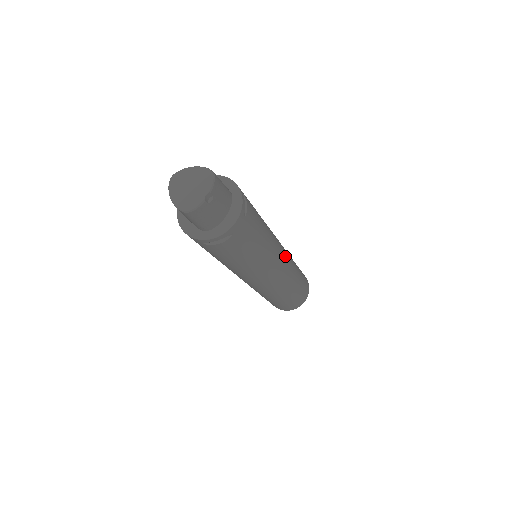
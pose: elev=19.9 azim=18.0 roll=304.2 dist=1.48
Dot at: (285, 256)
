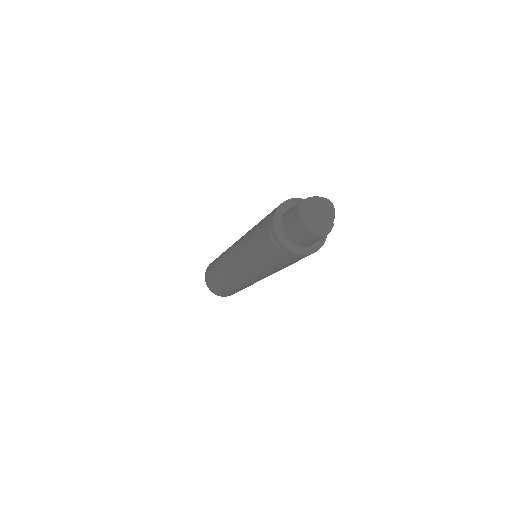
Dot at: occluded
